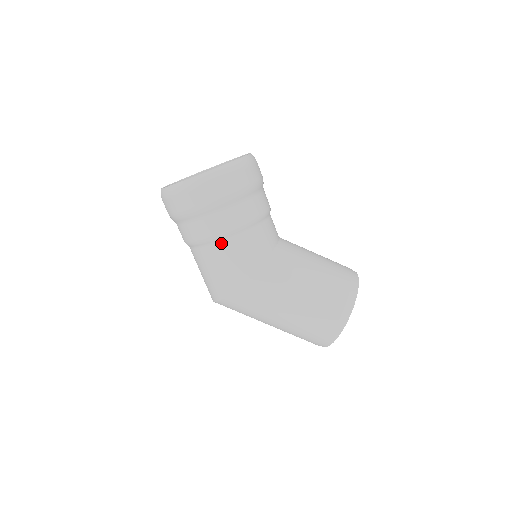
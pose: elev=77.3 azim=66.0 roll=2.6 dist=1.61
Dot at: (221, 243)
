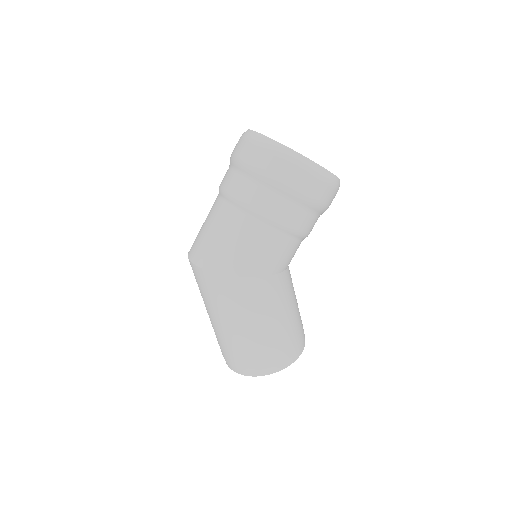
Dot at: (273, 231)
